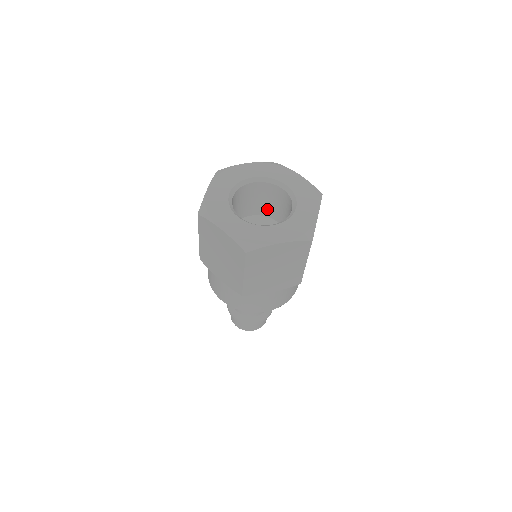
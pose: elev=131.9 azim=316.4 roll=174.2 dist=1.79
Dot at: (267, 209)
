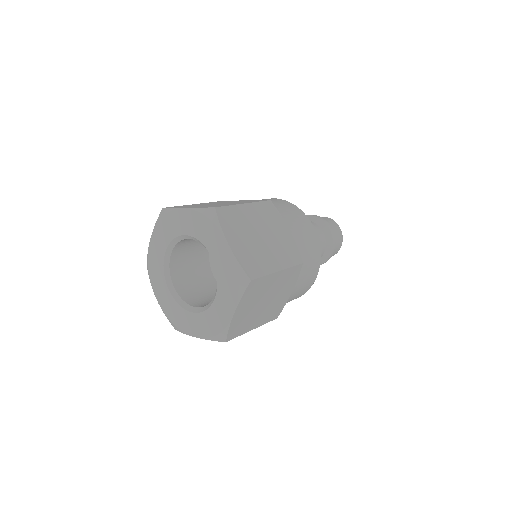
Dot at: occluded
